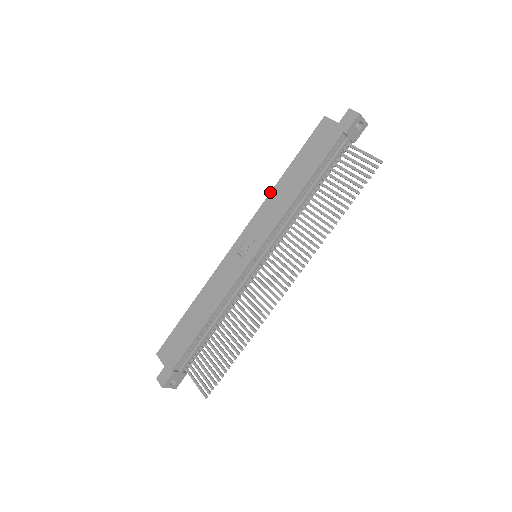
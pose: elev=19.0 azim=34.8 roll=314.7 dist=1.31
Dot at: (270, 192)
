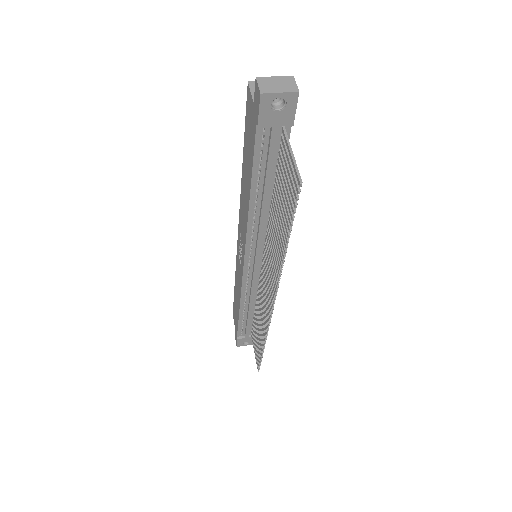
Dot at: occluded
